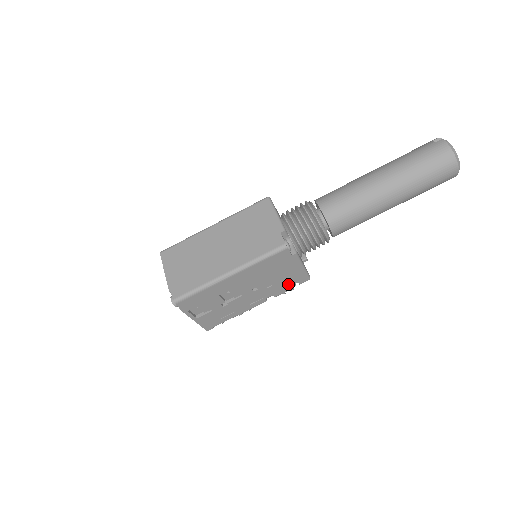
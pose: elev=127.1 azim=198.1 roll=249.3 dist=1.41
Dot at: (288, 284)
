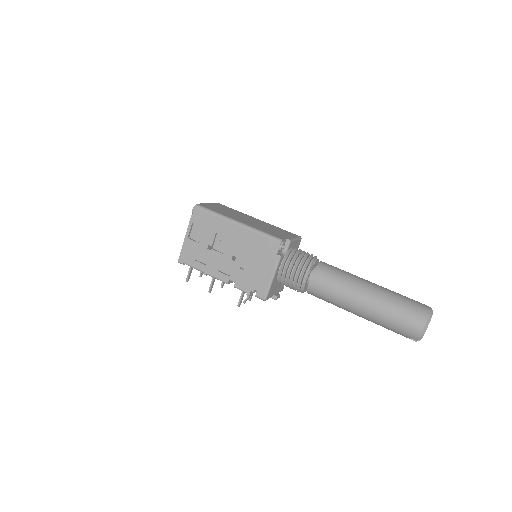
Dot at: (251, 284)
